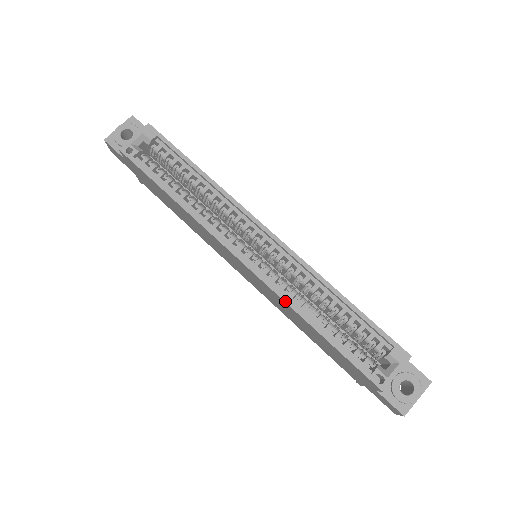
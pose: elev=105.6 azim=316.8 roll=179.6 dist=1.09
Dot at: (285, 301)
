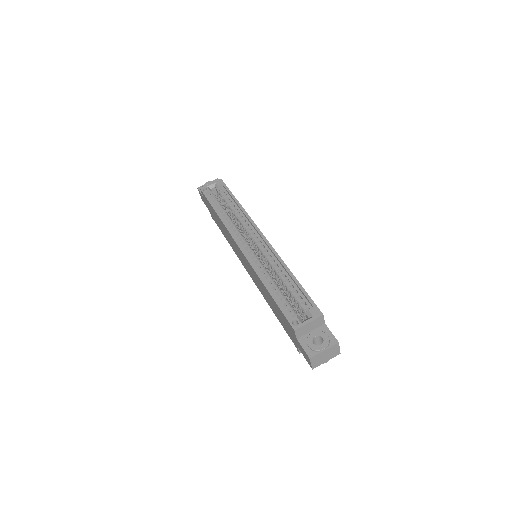
Dot at: (255, 270)
